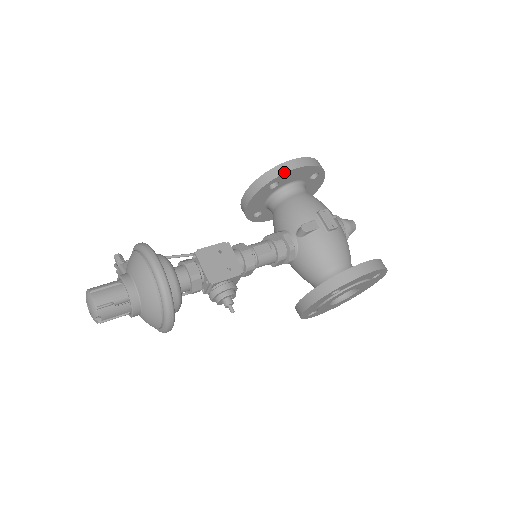
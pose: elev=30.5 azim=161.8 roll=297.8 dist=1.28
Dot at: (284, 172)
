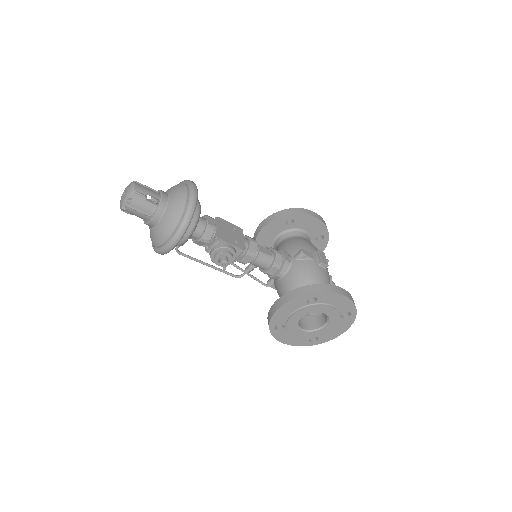
Dot at: (302, 213)
